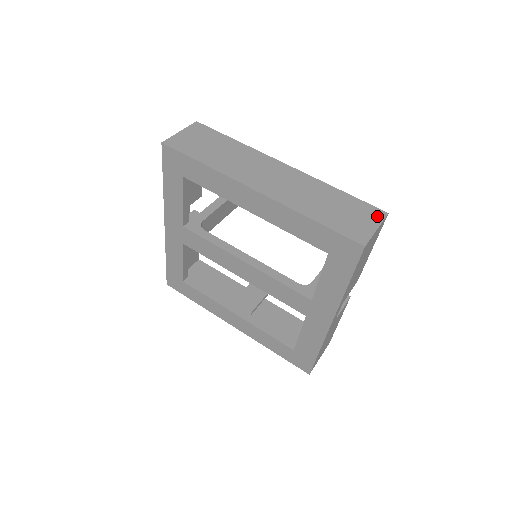
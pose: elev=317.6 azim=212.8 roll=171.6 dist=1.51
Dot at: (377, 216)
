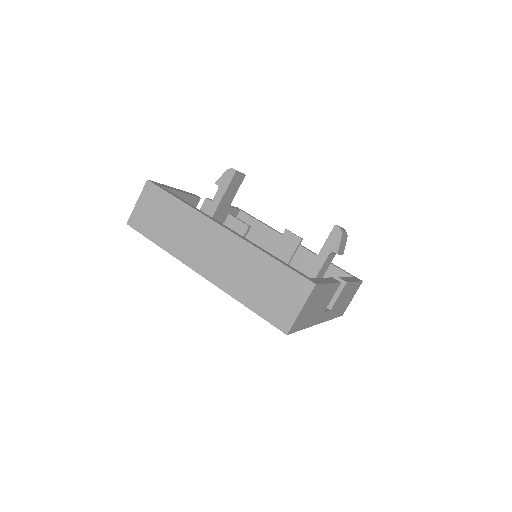
Dot at: (303, 291)
